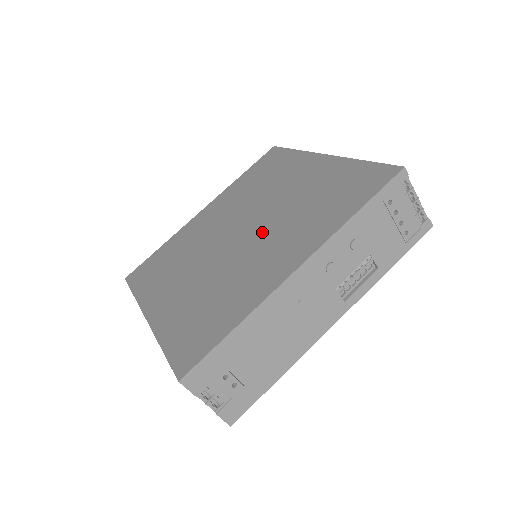
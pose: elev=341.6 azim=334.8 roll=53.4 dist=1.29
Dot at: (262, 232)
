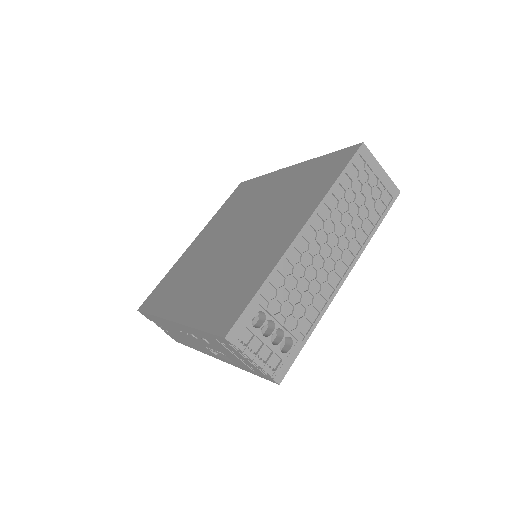
Dot at: (223, 259)
